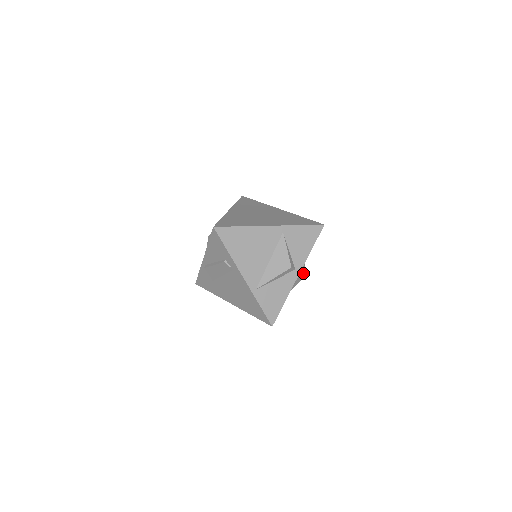
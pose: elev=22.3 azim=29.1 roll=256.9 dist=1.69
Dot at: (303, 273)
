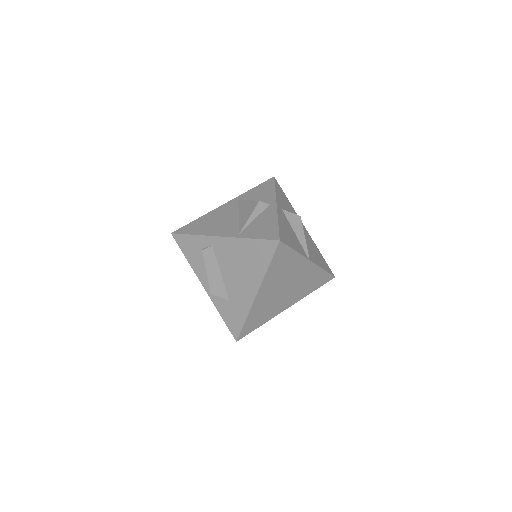
Dot at: (293, 214)
